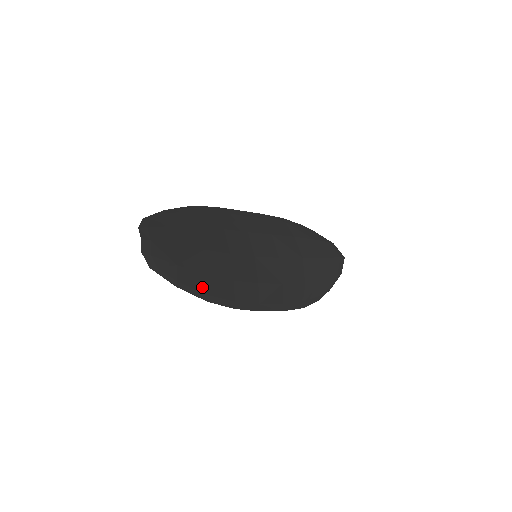
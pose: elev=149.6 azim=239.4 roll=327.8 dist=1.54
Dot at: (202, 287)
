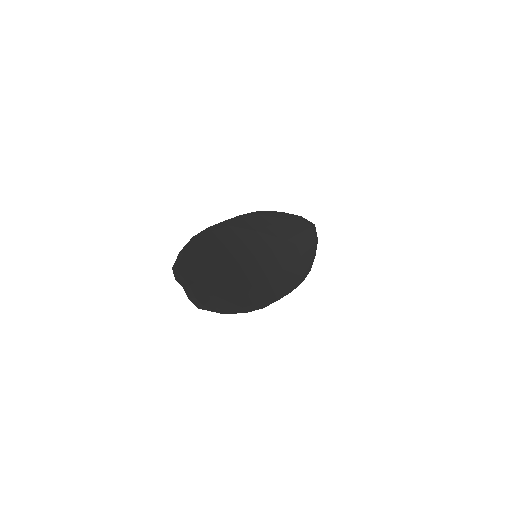
Dot at: (236, 303)
